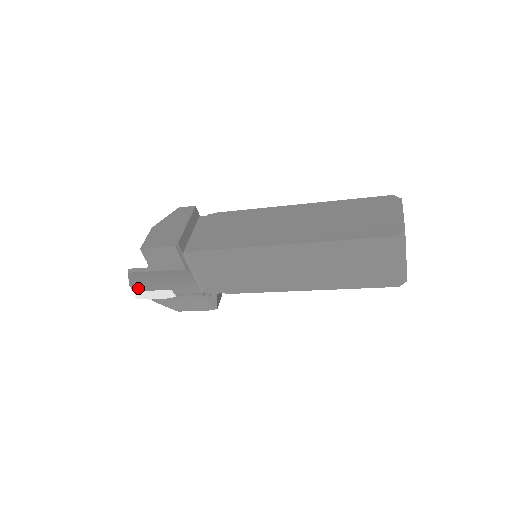
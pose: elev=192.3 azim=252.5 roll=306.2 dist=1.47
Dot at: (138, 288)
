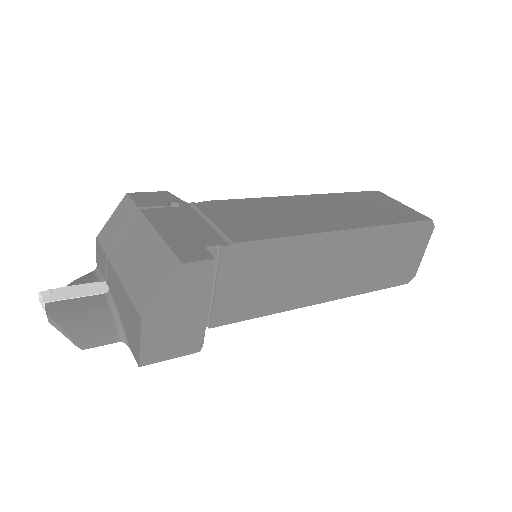
Dot at: occluded
